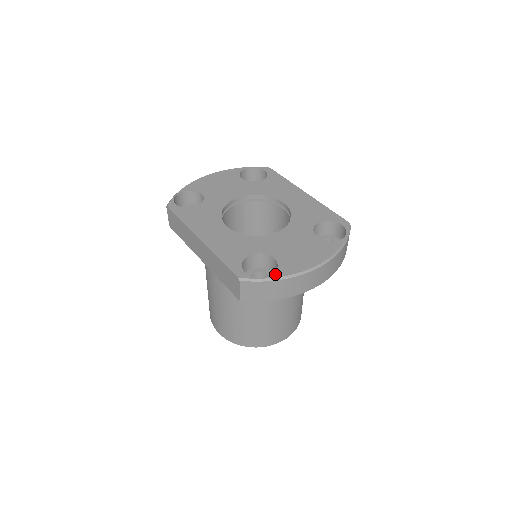
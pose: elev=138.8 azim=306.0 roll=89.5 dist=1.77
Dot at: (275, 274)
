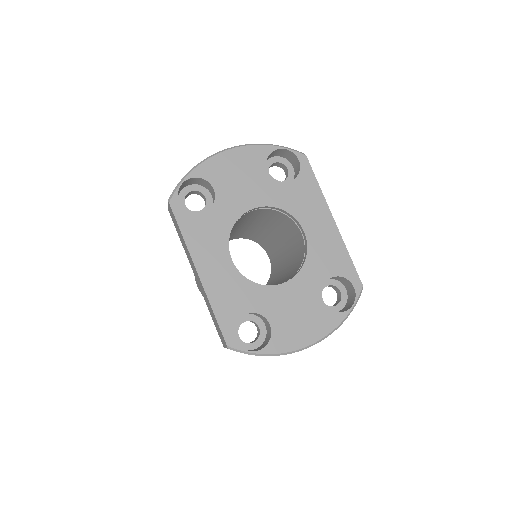
Dot at: (265, 349)
